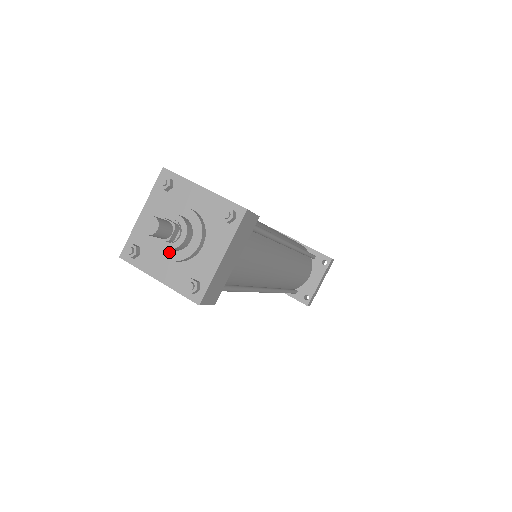
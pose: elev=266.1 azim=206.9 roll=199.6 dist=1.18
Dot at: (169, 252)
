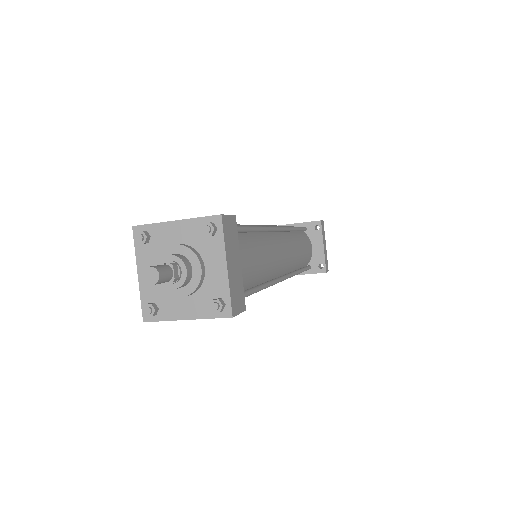
Dot at: (181, 290)
